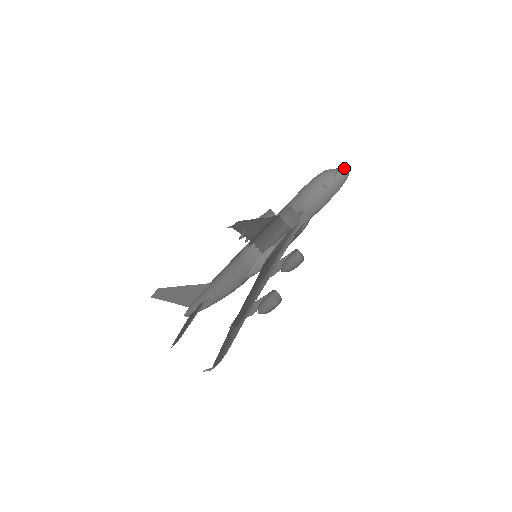
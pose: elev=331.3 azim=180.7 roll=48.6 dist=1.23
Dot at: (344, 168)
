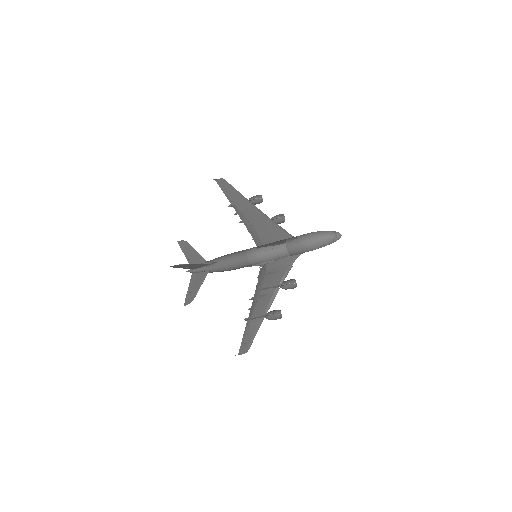
Dot at: (340, 235)
